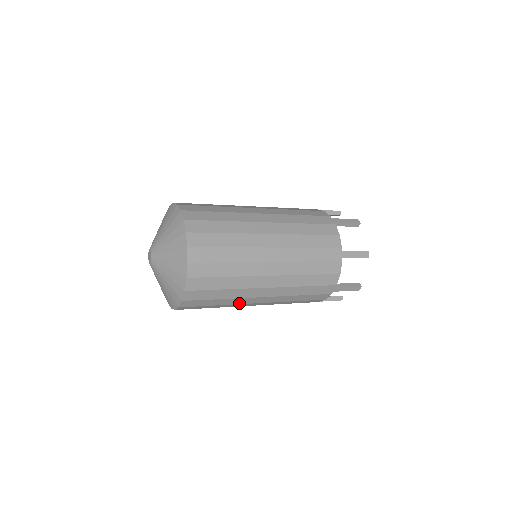
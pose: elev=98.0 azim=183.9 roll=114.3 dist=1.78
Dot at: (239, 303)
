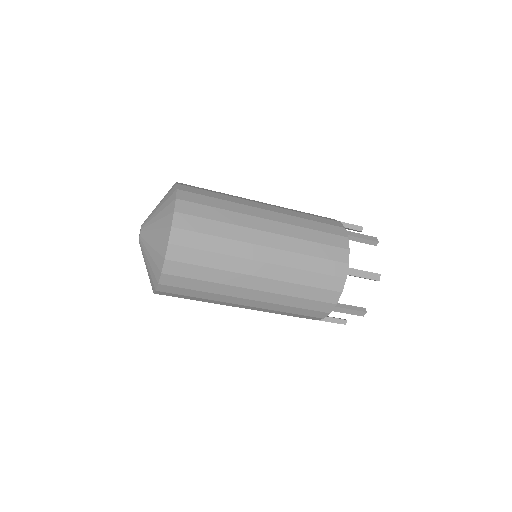
Dot at: (223, 301)
